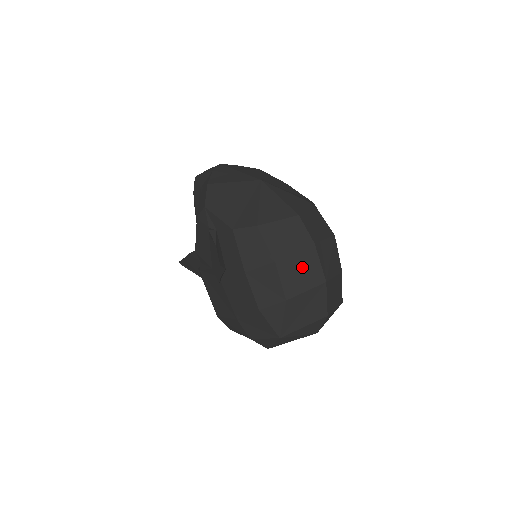
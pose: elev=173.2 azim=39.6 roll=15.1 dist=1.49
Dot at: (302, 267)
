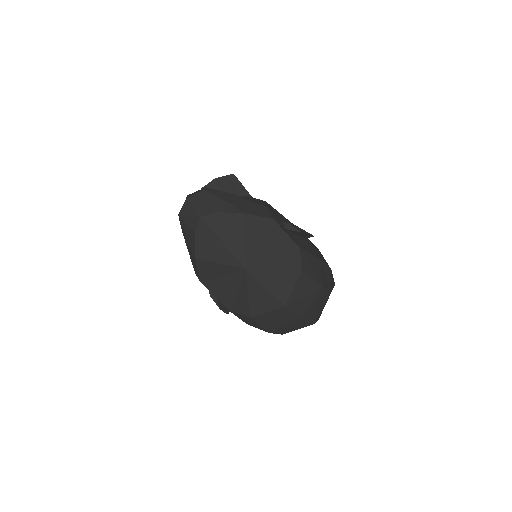
Dot at: (292, 327)
